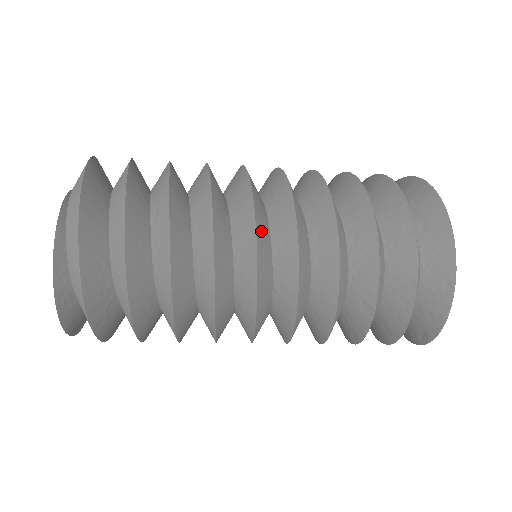
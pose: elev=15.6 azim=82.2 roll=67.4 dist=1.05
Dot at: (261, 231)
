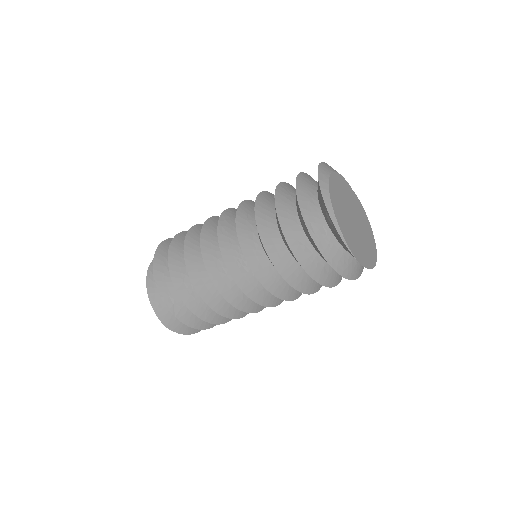
Dot at: (234, 213)
